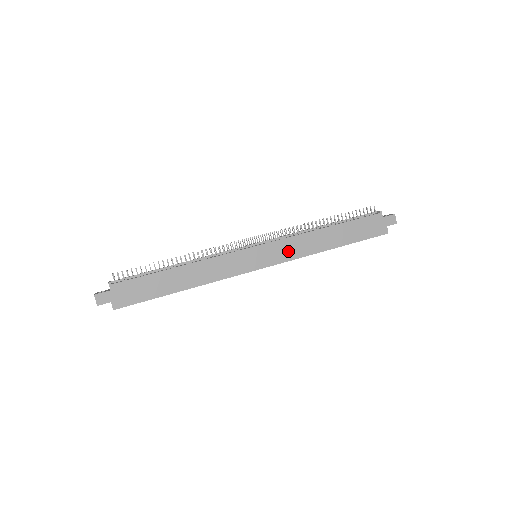
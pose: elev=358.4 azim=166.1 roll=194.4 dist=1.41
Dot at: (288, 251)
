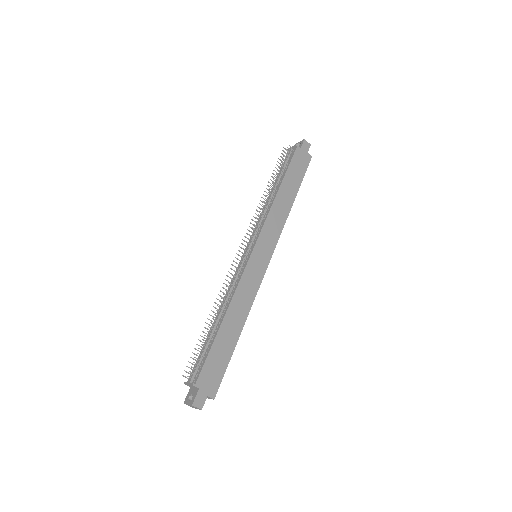
Dot at: (273, 231)
